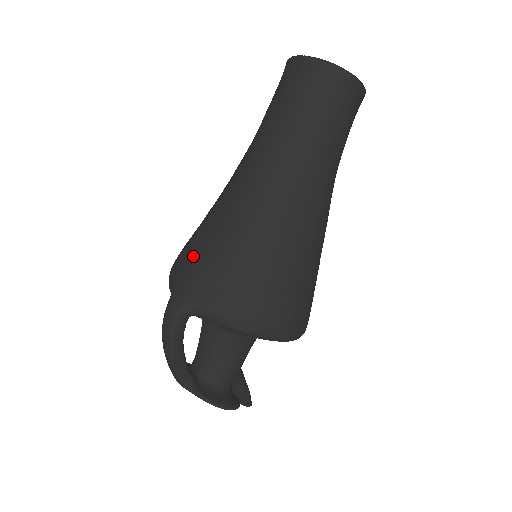
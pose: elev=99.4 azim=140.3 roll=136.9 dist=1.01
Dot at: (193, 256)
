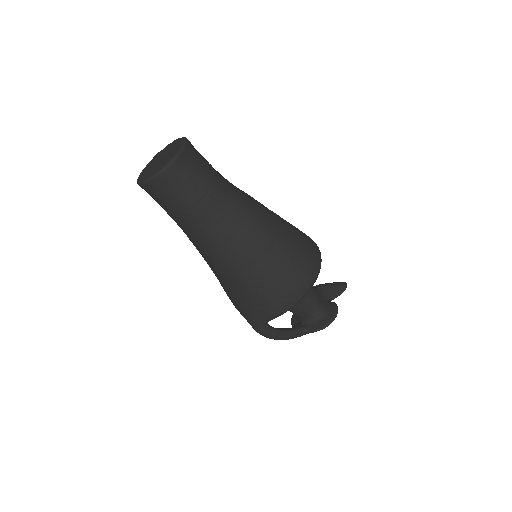
Dot at: (235, 301)
